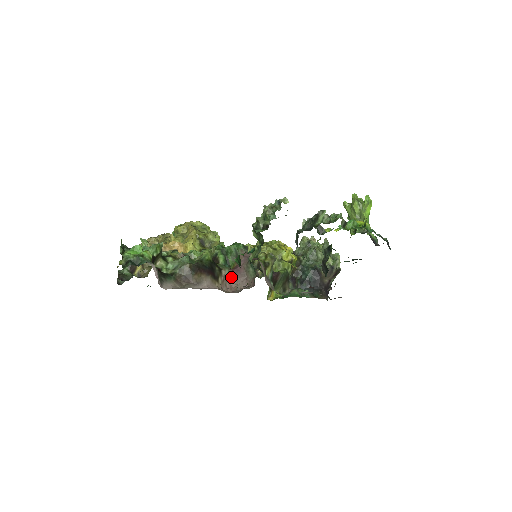
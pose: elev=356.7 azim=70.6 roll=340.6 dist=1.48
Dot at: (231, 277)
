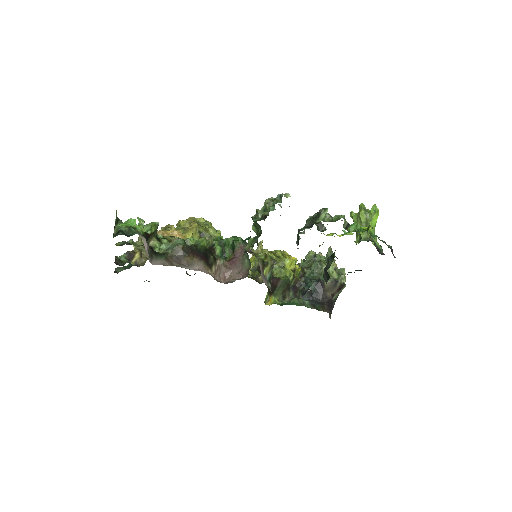
Dot at: (226, 268)
